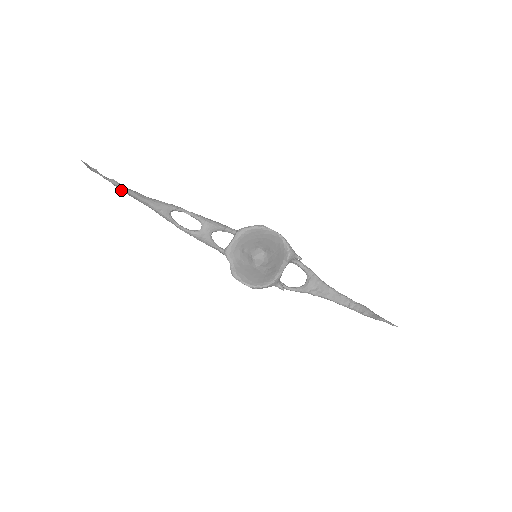
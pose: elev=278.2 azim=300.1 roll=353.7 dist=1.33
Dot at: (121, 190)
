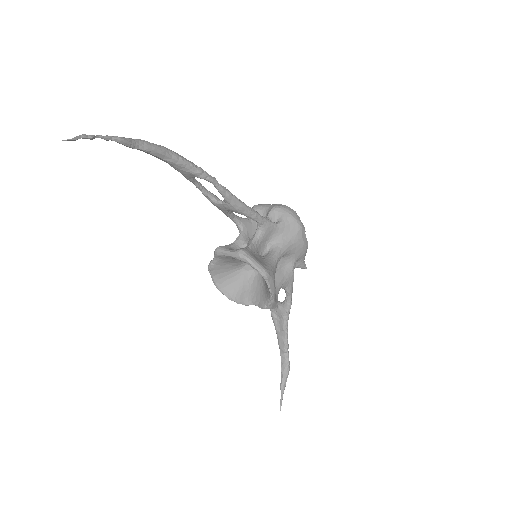
Dot at: (132, 144)
